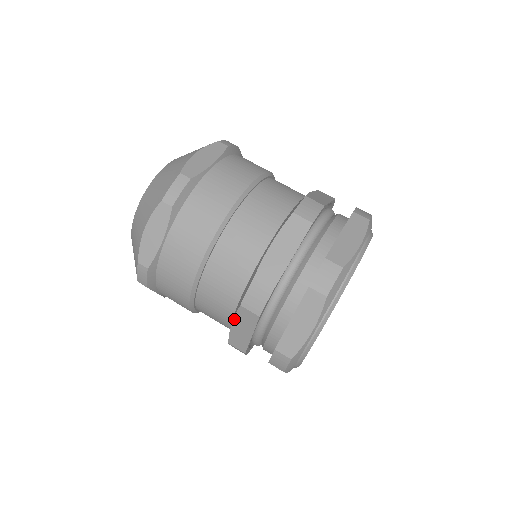
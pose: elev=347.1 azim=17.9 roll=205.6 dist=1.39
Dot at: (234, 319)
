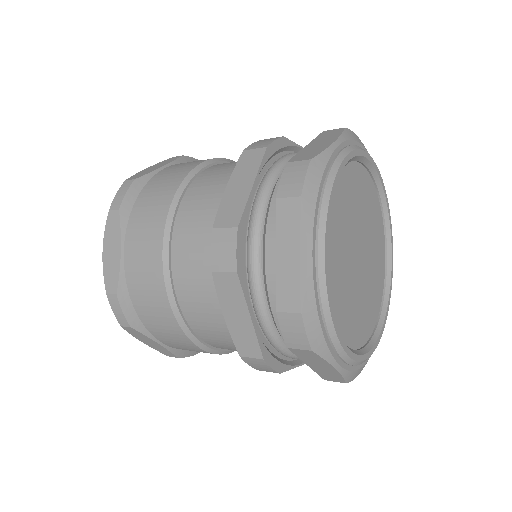
Dot at: (220, 304)
